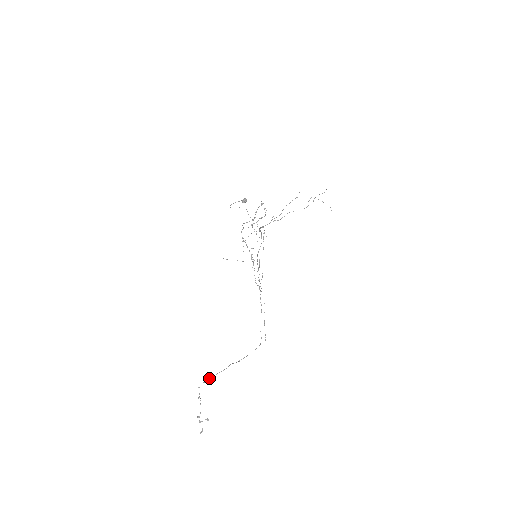
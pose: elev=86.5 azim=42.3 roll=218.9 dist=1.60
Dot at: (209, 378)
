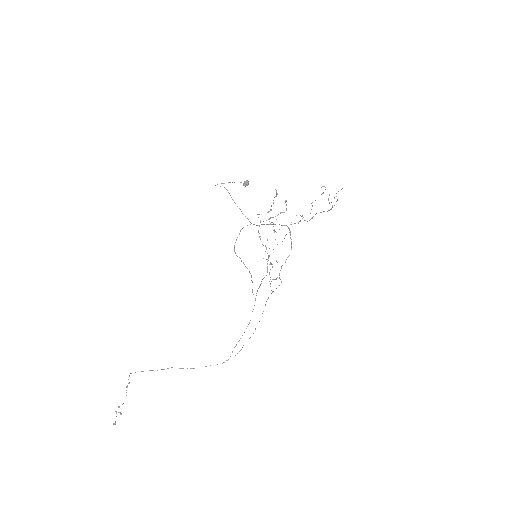
Dot at: (142, 371)
